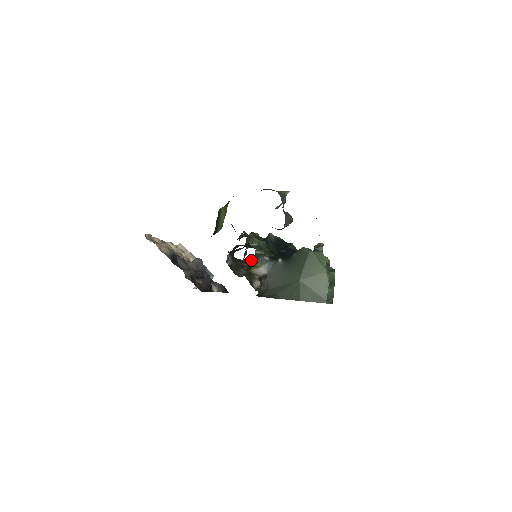
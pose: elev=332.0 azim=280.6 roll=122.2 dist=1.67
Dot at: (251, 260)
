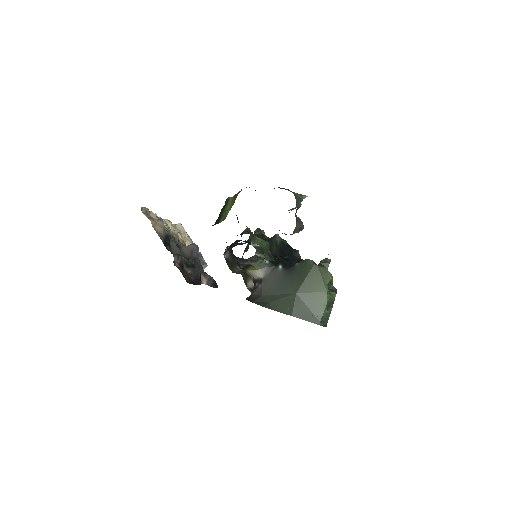
Dot at: (249, 260)
